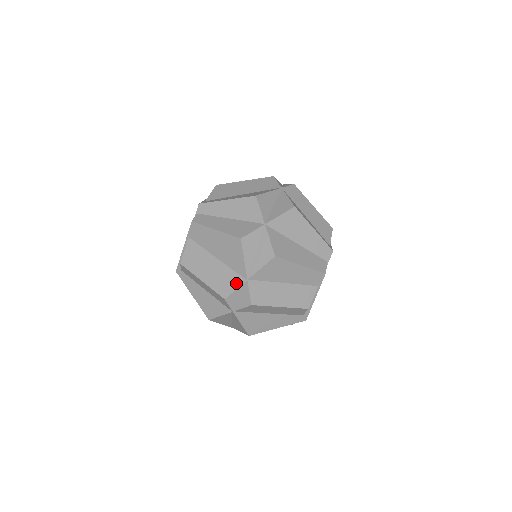
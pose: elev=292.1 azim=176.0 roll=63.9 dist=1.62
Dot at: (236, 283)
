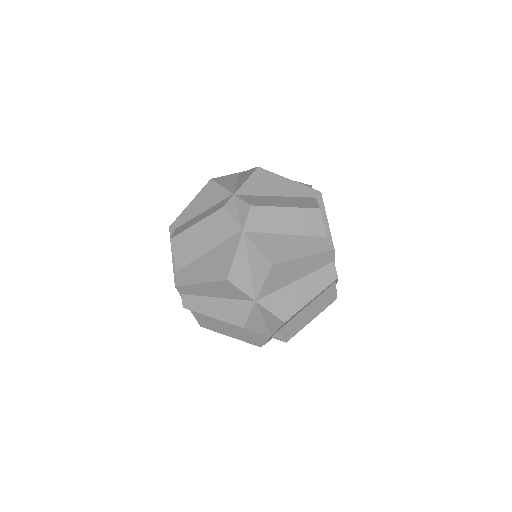
Dot at: (262, 339)
